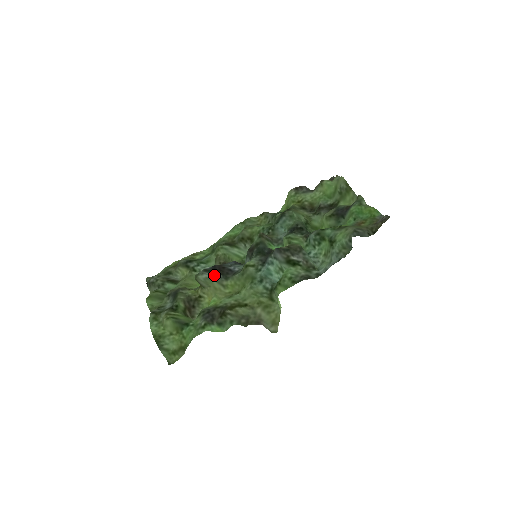
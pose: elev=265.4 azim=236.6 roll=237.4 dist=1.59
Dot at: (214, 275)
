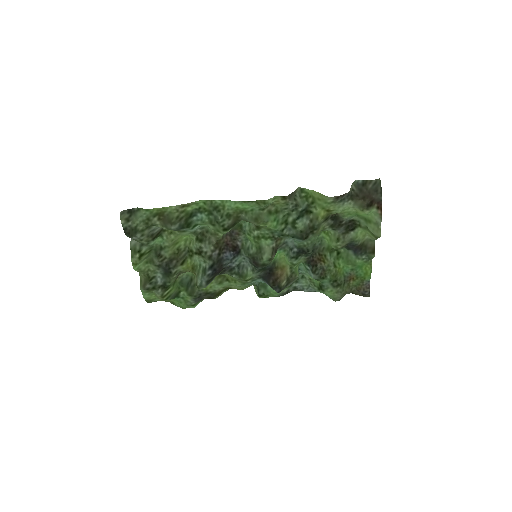
Dot at: (213, 279)
